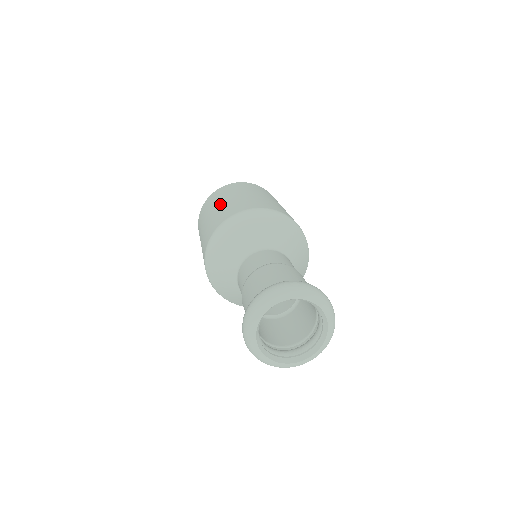
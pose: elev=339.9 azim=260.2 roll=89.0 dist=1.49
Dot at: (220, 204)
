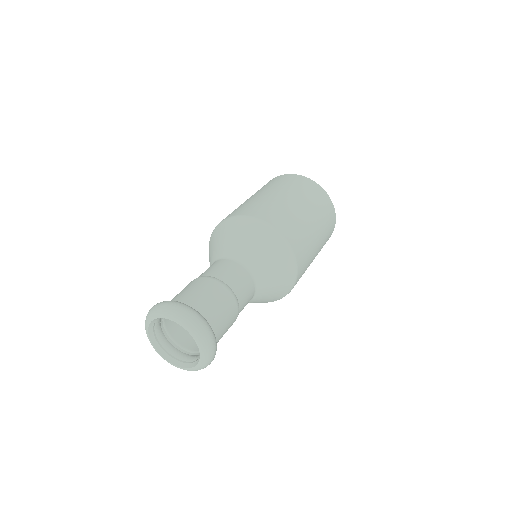
Dot at: occluded
